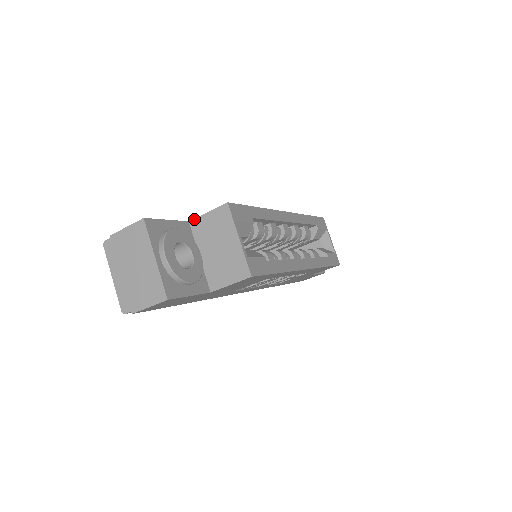
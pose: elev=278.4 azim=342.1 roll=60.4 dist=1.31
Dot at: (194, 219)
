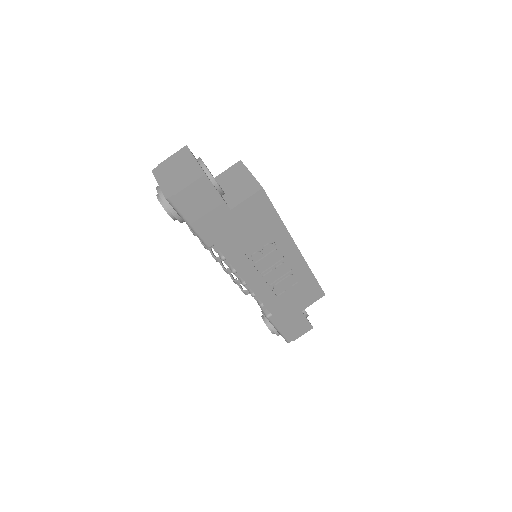
Dot at: (215, 177)
